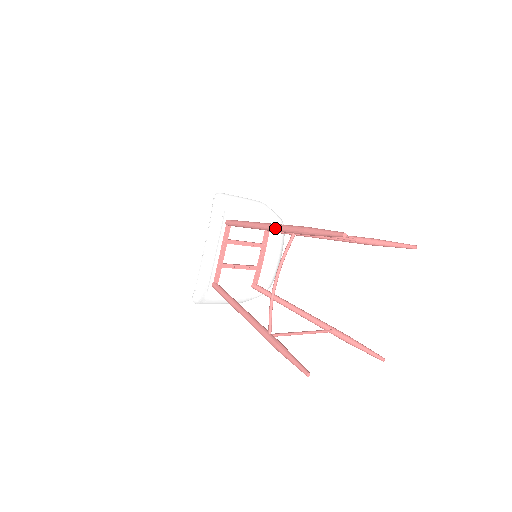
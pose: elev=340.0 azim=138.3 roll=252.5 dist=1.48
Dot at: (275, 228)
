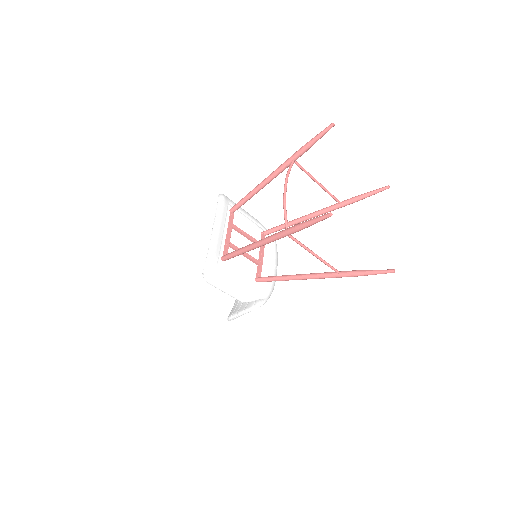
Dot at: (277, 169)
